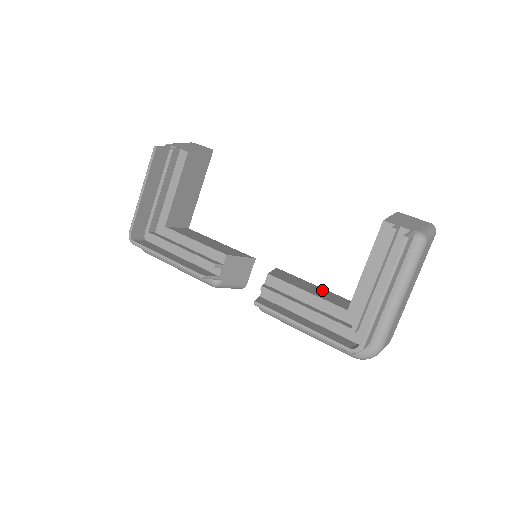
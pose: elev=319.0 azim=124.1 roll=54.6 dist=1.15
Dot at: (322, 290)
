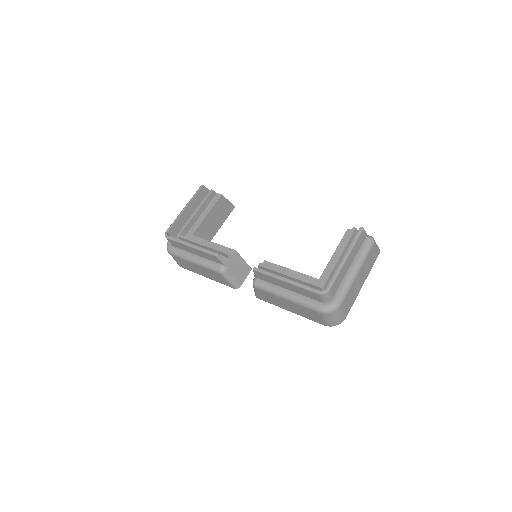
Dot at: occluded
